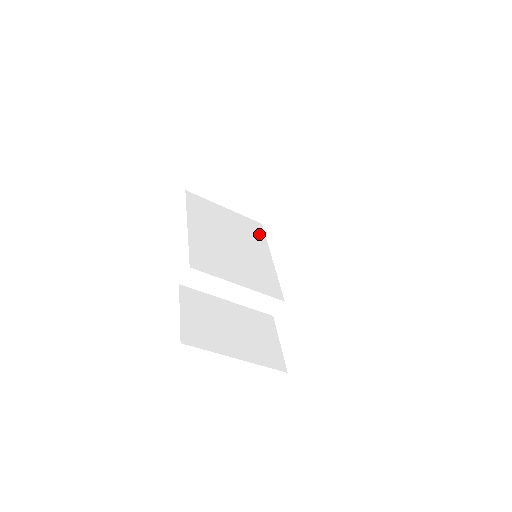
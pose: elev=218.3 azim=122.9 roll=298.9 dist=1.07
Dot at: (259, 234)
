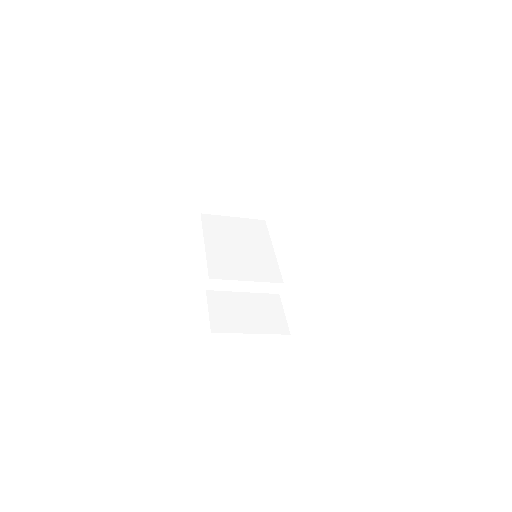
Dot at: (263, 231)
